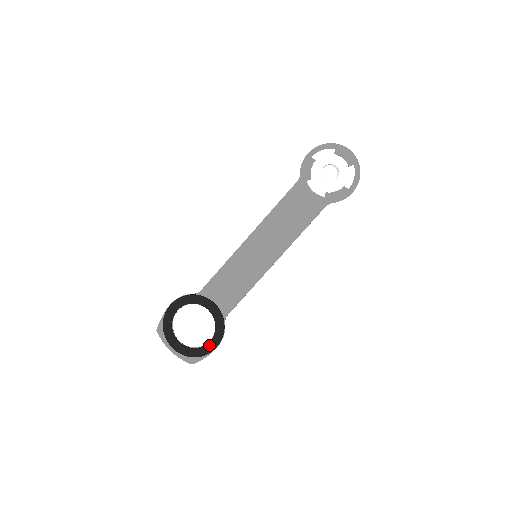
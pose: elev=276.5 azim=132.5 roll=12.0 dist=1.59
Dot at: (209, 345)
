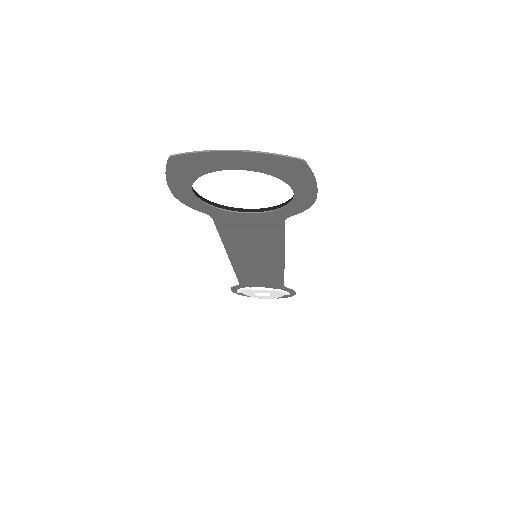
Dot at: occluded
